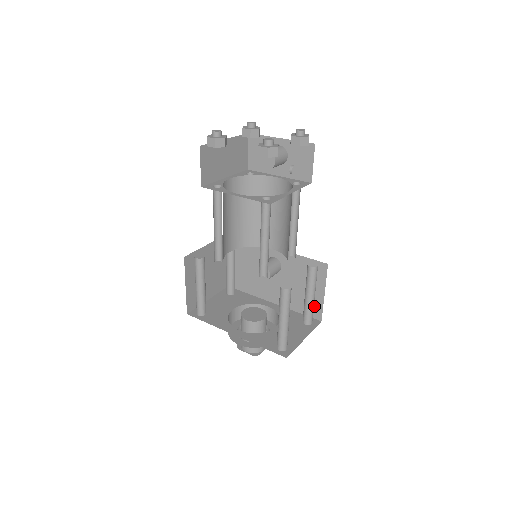
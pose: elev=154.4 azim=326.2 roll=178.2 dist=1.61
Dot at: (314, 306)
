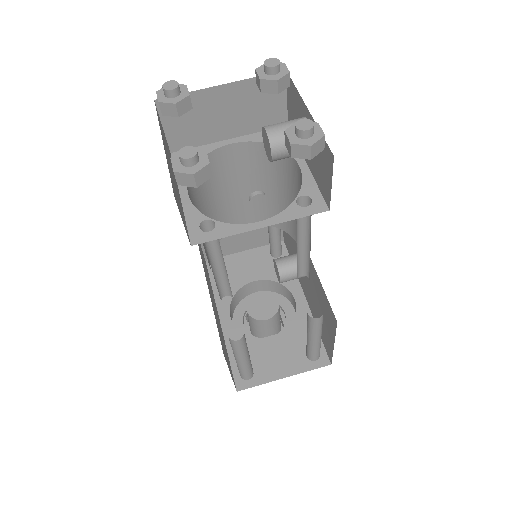
Dot at: (327, 344)
